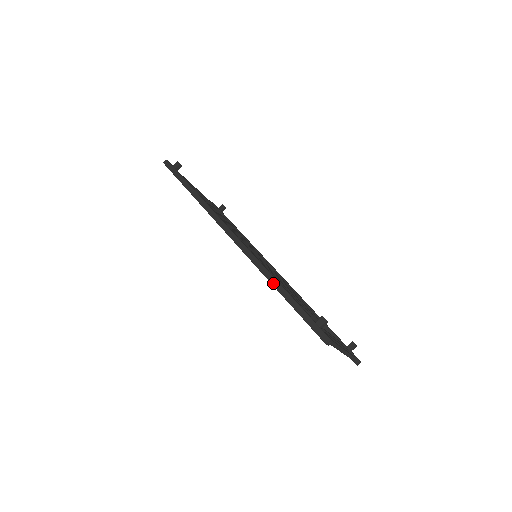
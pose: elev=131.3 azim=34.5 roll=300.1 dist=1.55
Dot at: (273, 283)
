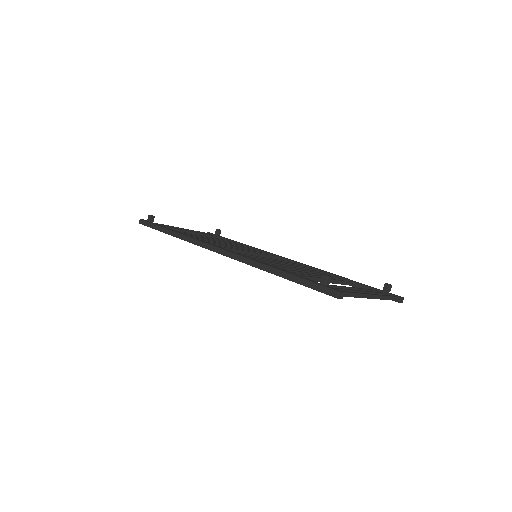
Dot at: (268, 271)
